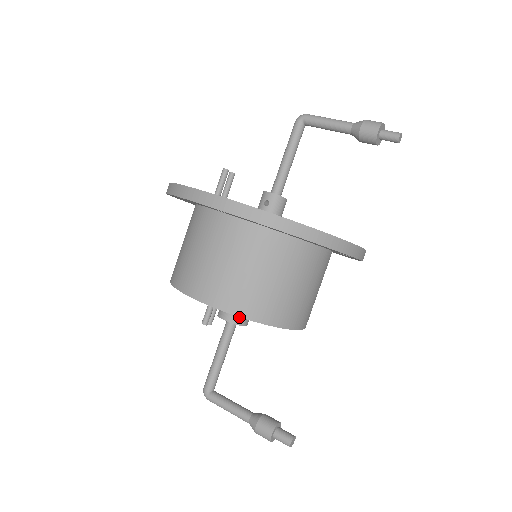
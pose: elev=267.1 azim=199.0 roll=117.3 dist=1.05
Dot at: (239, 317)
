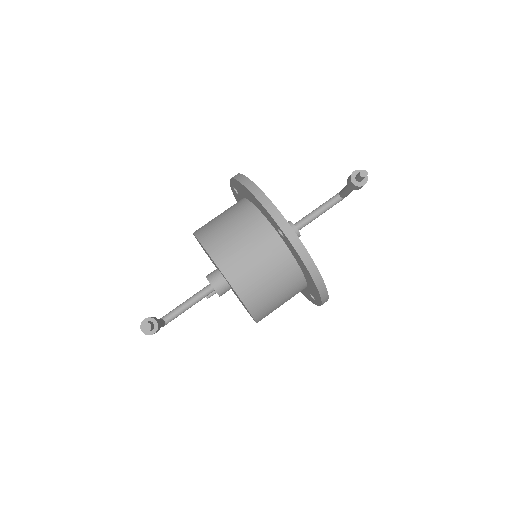
Dot at: (212, 276)
